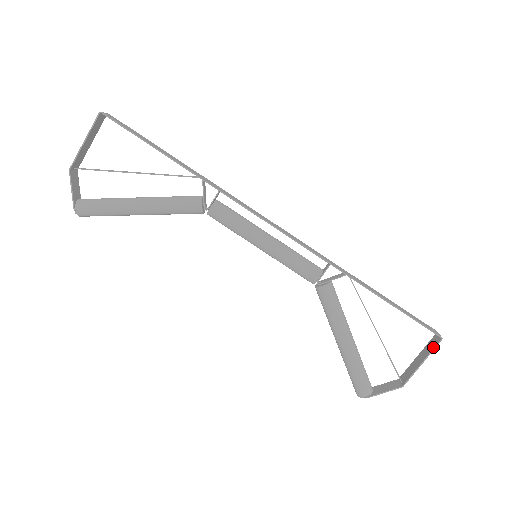
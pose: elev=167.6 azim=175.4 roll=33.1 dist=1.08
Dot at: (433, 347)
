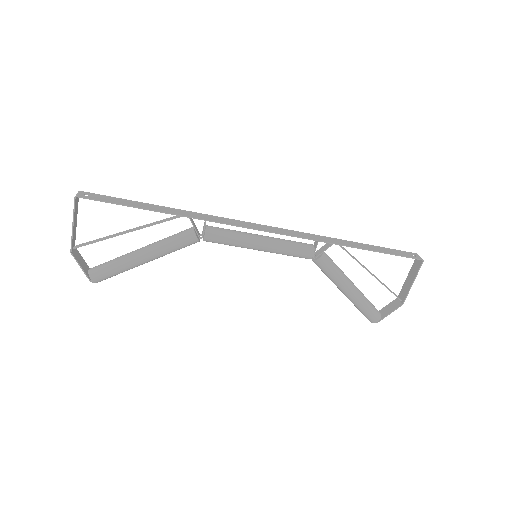
Dot at: (418, 269)
